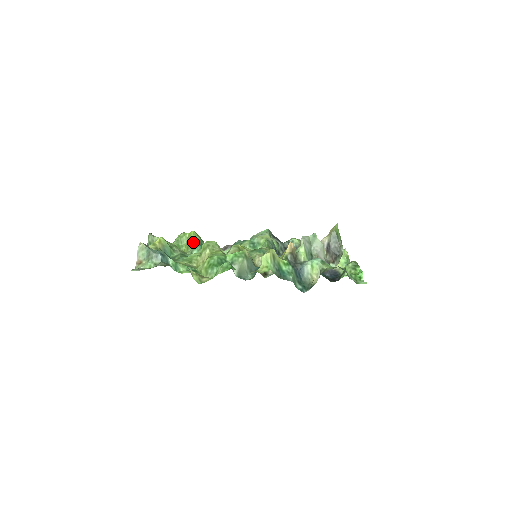
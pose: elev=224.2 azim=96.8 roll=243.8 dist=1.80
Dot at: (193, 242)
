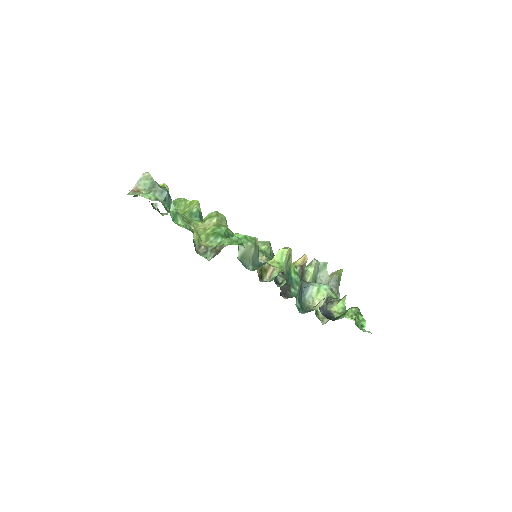
Dot at: (193, 210)
